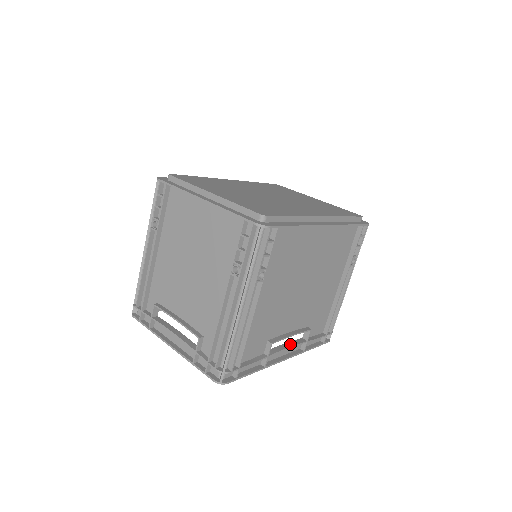
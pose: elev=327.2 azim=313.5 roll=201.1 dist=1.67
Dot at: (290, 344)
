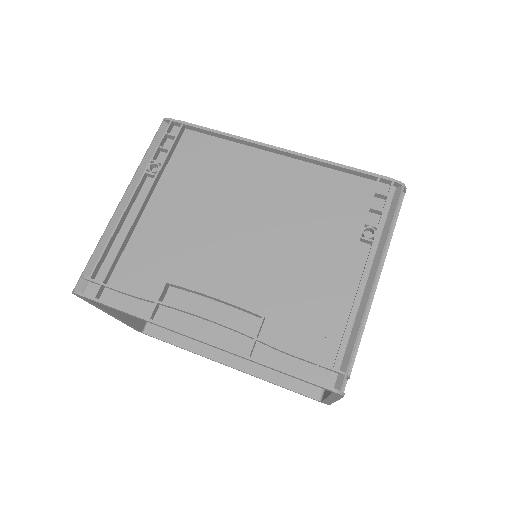
Dot at: (215, 320)
